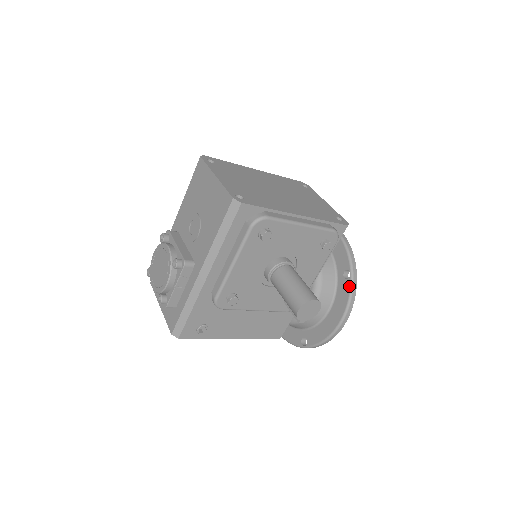
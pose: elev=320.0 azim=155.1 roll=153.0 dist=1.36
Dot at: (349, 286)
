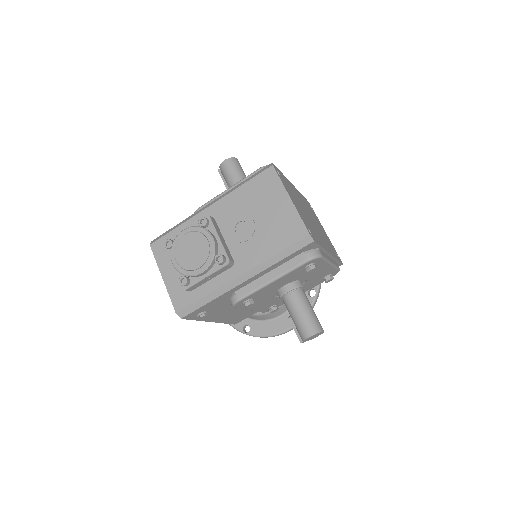
Dot at: (311, 303)
